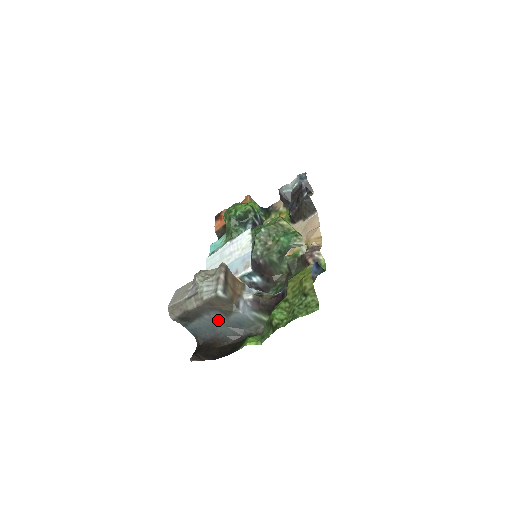
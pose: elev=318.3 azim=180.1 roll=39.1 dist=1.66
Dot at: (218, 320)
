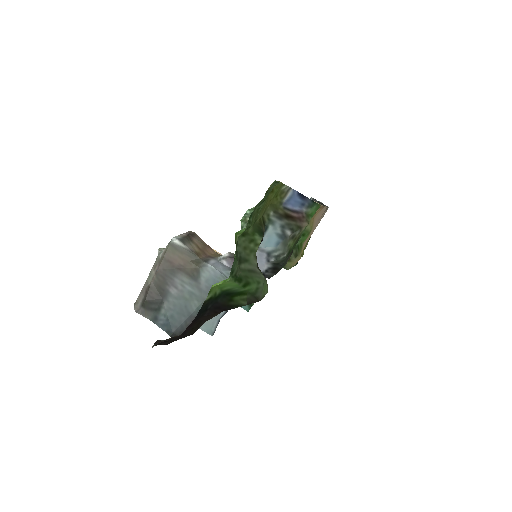
Dot at: (189, 293)
